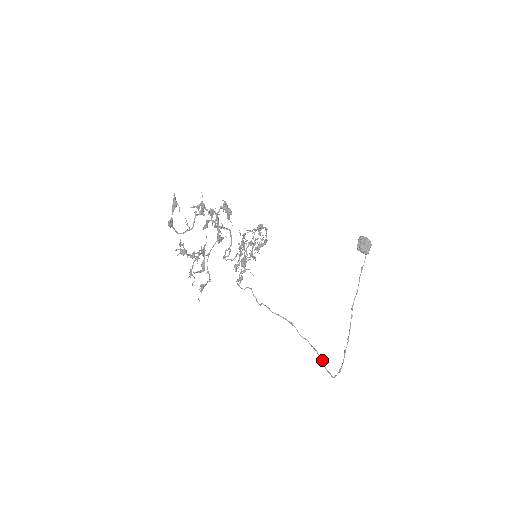
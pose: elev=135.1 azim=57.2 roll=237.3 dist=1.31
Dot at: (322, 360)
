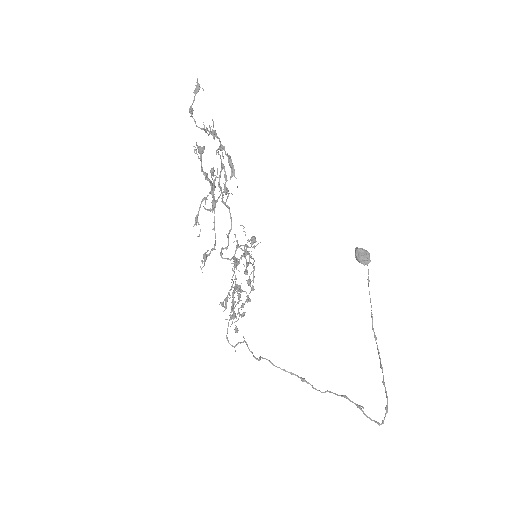
Dot at: (358, 405)
